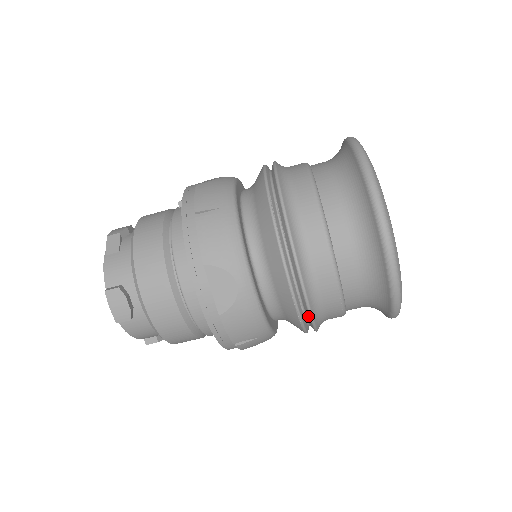
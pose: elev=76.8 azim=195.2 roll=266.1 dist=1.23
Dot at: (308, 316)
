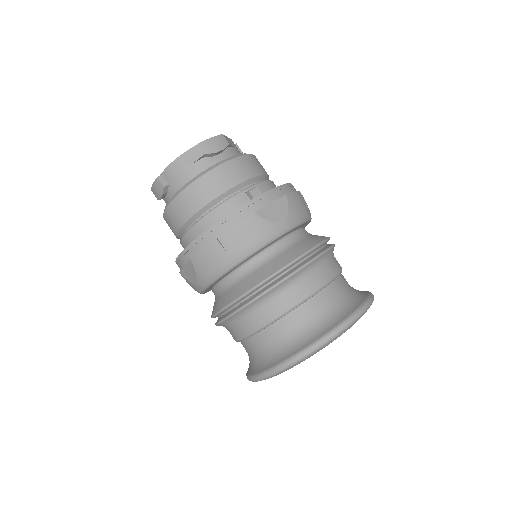
Dot at: occluded
